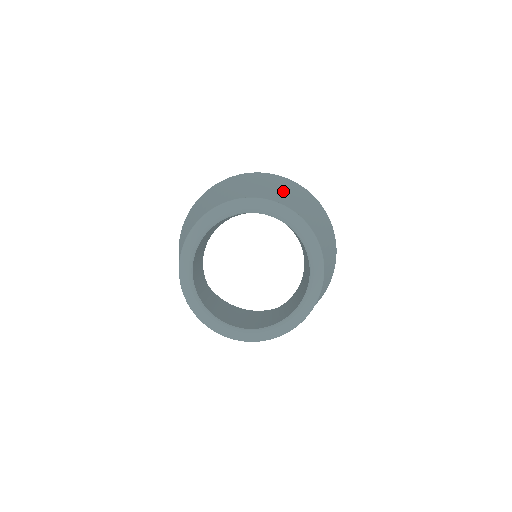
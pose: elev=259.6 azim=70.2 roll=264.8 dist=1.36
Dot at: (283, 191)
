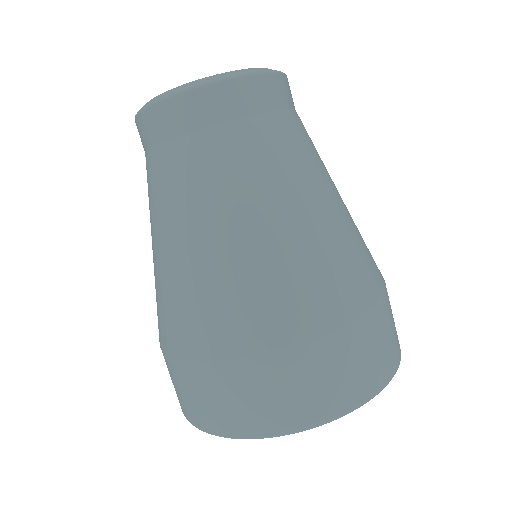
Dot at: occluded
